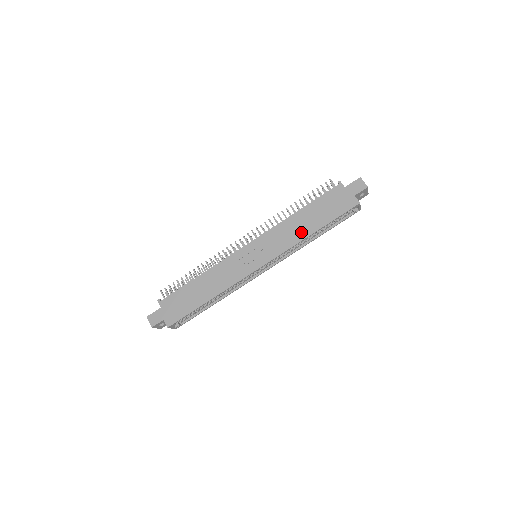
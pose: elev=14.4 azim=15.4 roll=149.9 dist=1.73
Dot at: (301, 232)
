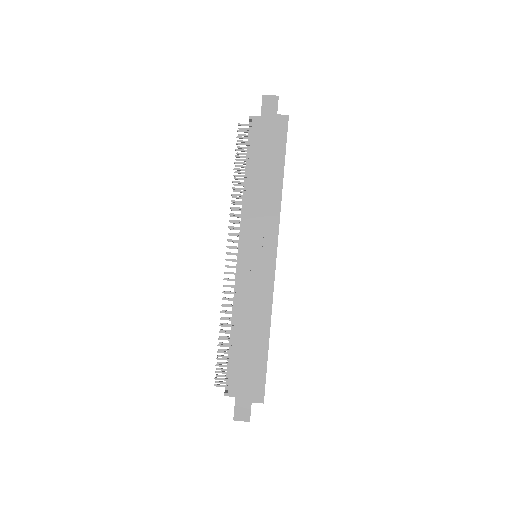
Dot at: (272, 192)
